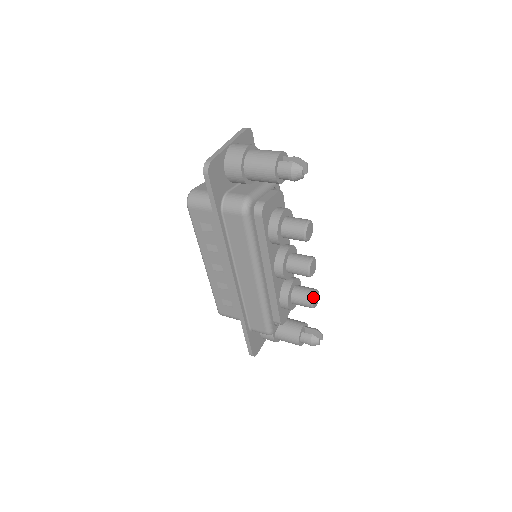
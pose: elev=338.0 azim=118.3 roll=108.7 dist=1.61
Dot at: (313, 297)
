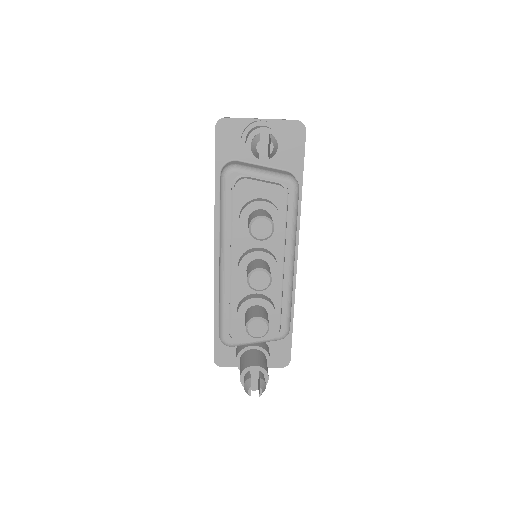
Dot at: (252, 319)
